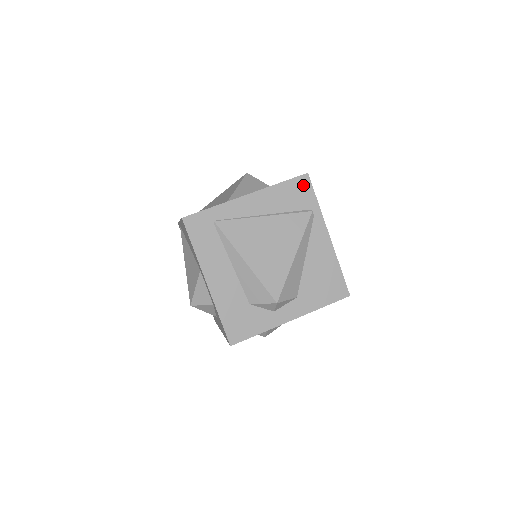
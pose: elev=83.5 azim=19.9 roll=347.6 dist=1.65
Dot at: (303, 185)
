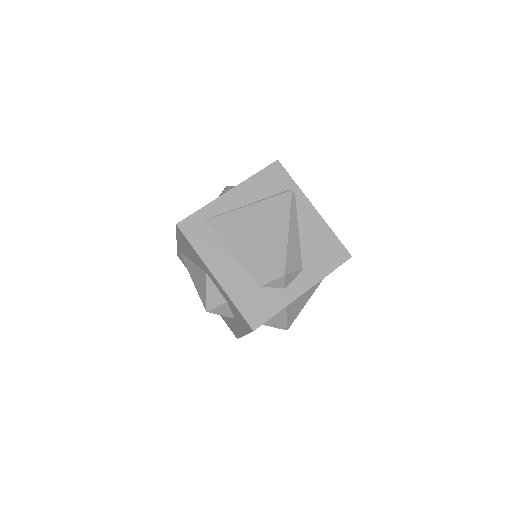
Dot at: (277, 171)
